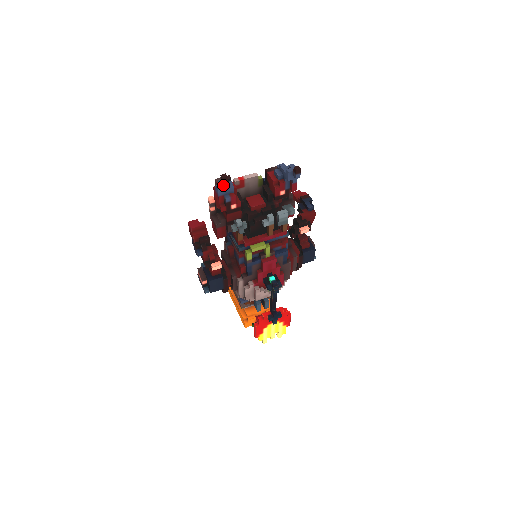
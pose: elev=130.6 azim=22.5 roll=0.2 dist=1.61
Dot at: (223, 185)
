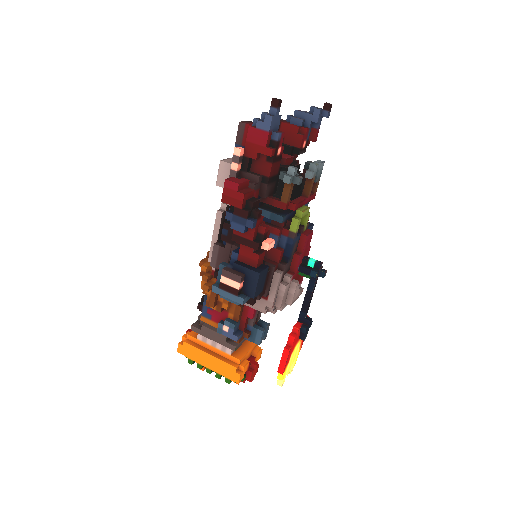
Dot at: (276, 113)
